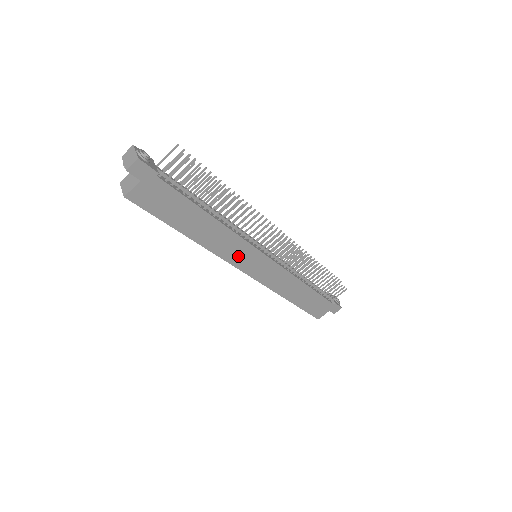
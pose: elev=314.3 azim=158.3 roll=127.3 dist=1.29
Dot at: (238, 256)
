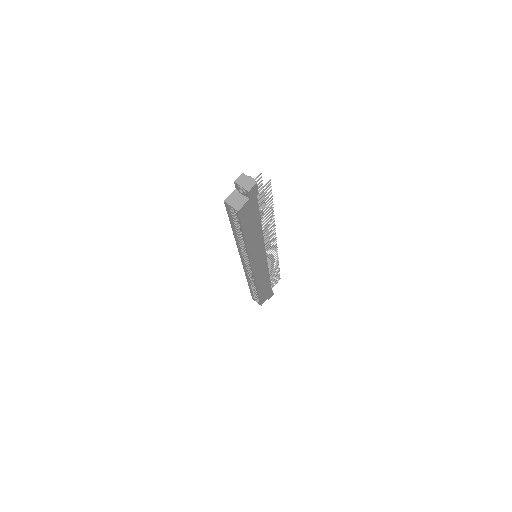
Dot at: (256, 256)
